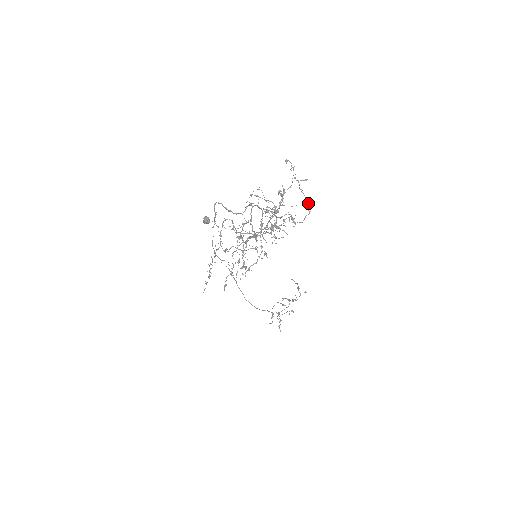
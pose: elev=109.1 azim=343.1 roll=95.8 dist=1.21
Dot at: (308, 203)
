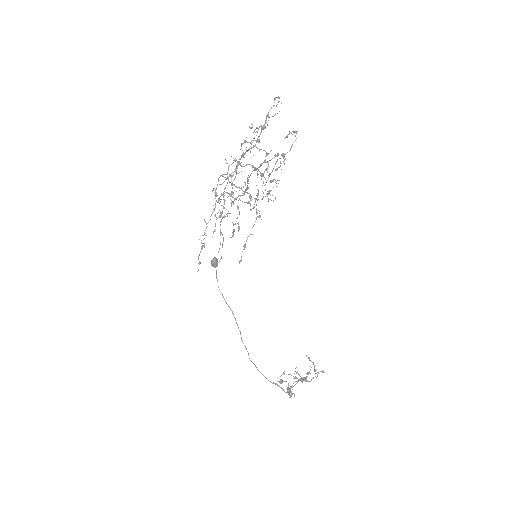
Dot at: (295, 132)
